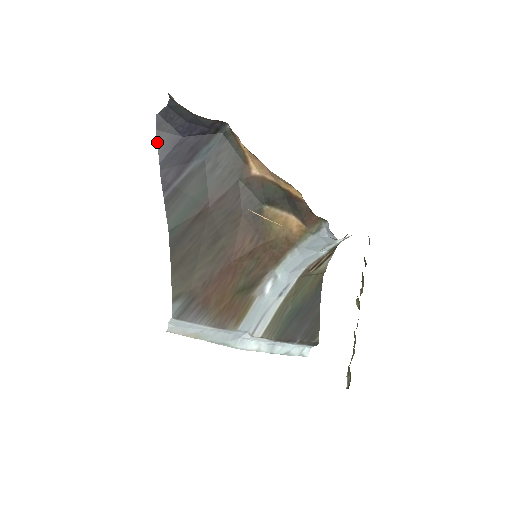
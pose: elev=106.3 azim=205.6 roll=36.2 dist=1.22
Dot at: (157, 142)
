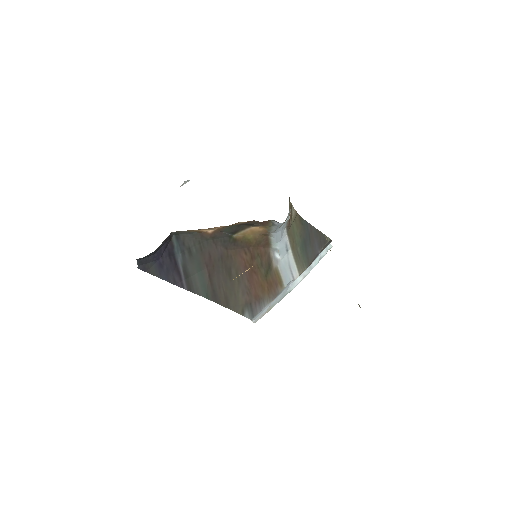
Dot at: (153, 275)
